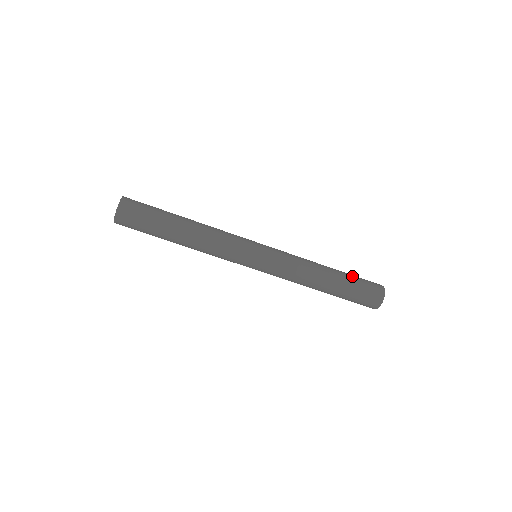
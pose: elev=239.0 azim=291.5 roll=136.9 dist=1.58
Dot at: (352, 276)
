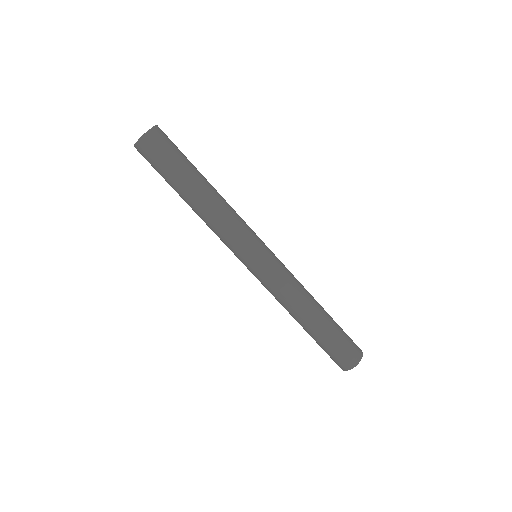
Dot at: occluded
